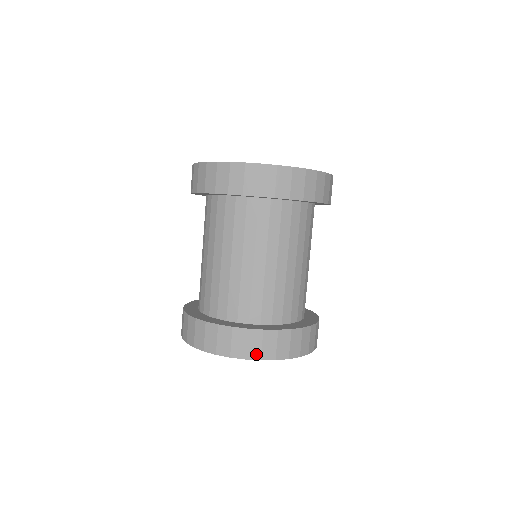
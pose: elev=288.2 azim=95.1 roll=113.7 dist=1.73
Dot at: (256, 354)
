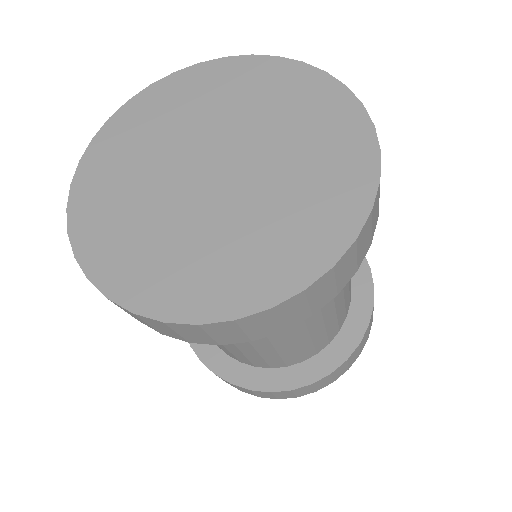
Dot at: (356, 357)
